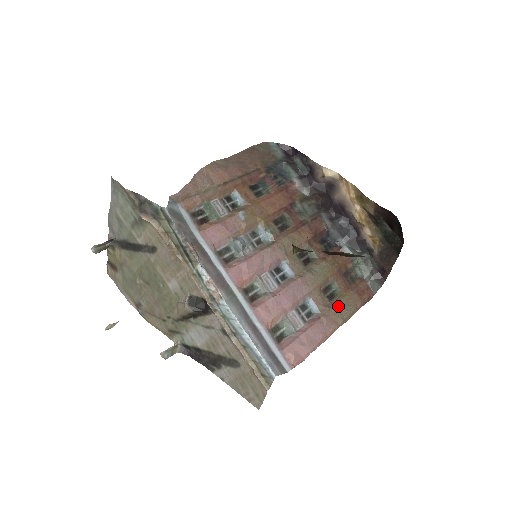
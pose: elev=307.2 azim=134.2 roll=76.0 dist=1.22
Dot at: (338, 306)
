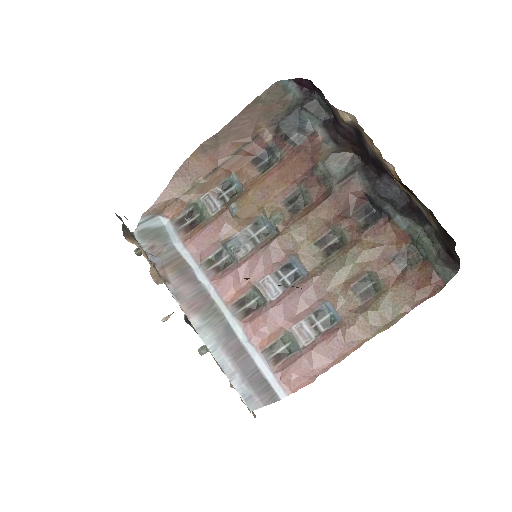
Dot at: (372, 310)
